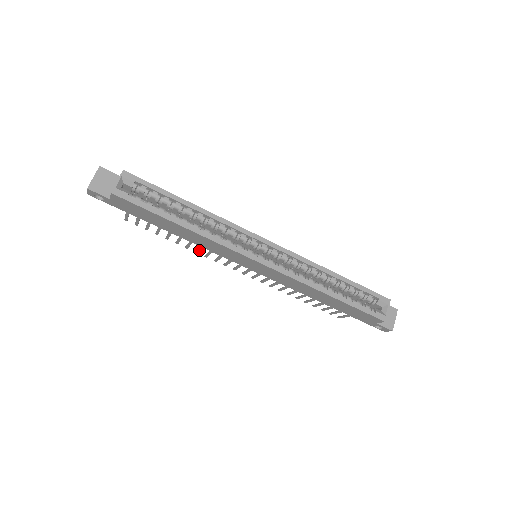
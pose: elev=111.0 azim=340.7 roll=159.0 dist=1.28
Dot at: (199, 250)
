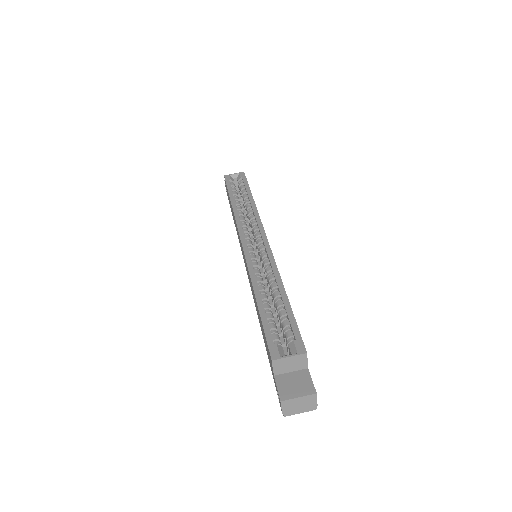
Dot at: occluded
